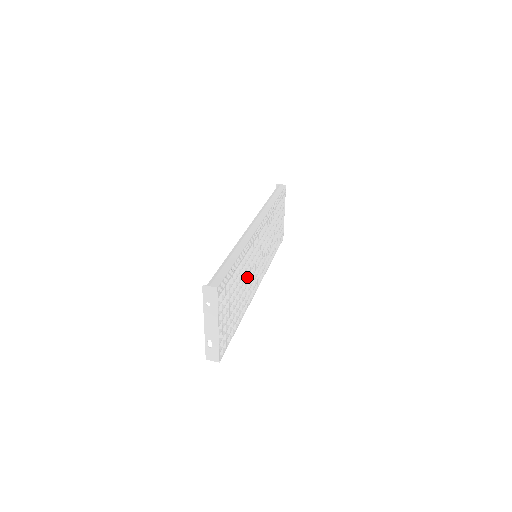
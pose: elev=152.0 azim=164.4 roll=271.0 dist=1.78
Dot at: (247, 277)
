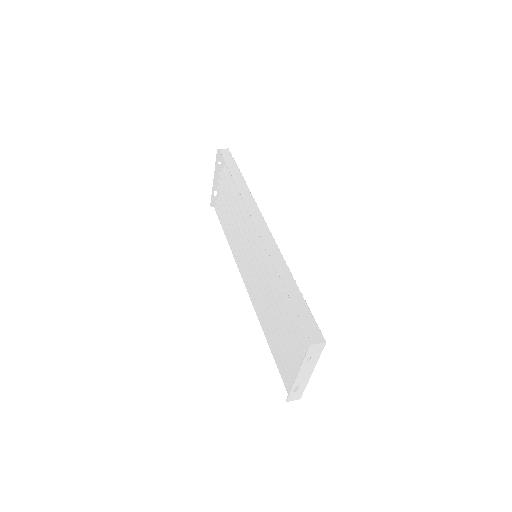
Dot at: occluded
